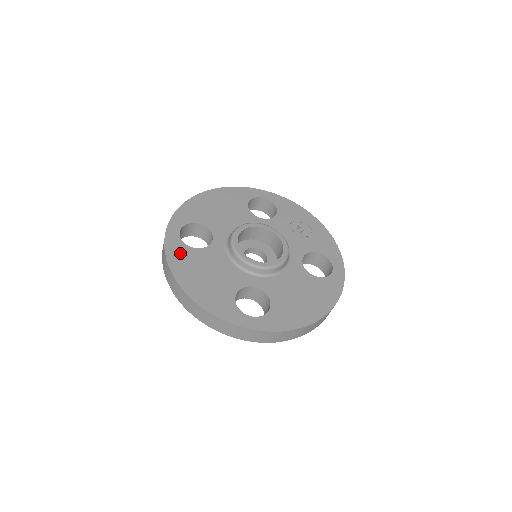
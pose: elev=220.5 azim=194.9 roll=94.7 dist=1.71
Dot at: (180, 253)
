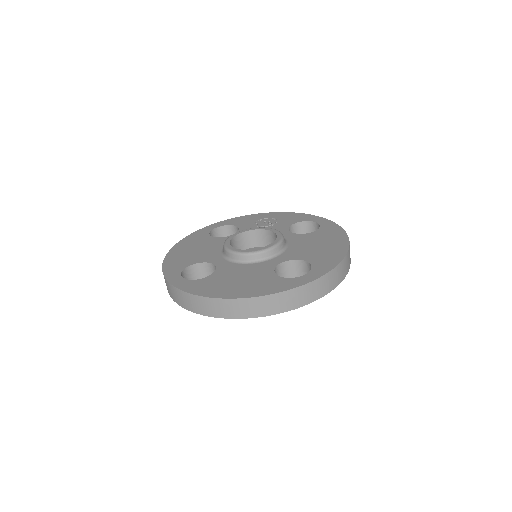
Dot at: (201, 286)
